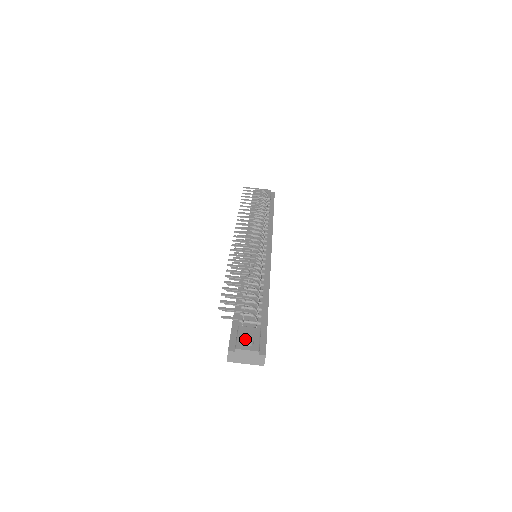
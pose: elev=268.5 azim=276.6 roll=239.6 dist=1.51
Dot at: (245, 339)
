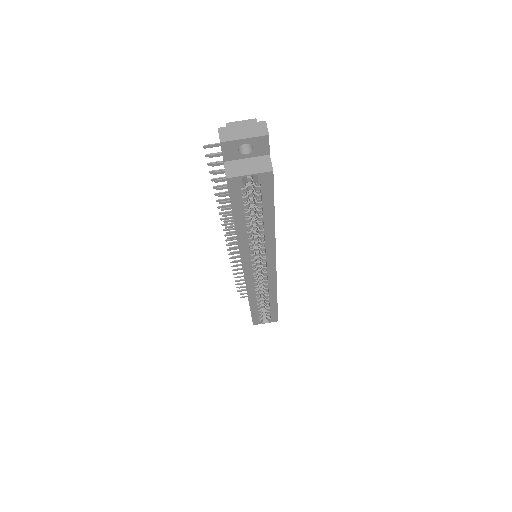
Dot at: occluded
